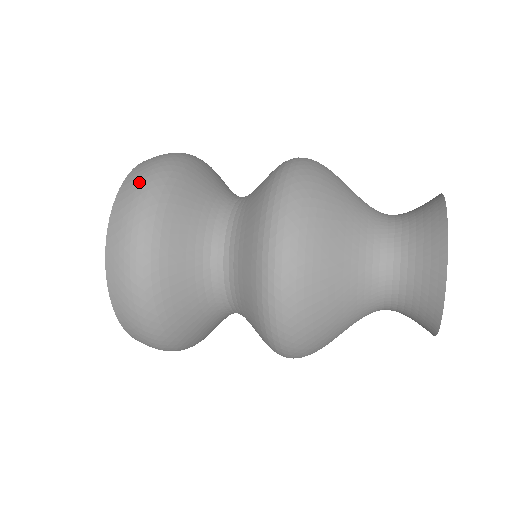
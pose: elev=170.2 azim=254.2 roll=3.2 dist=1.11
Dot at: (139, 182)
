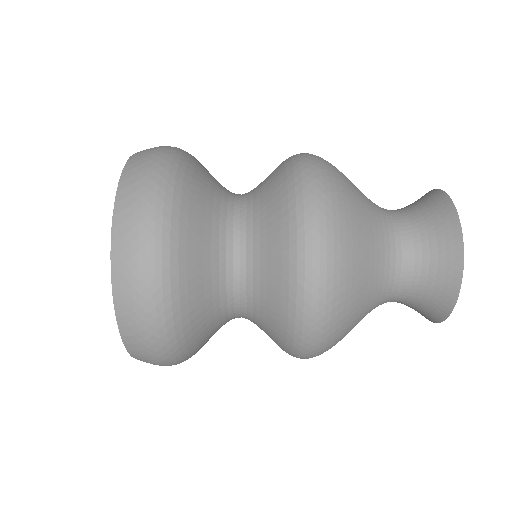
Dot at: (138, 238)
